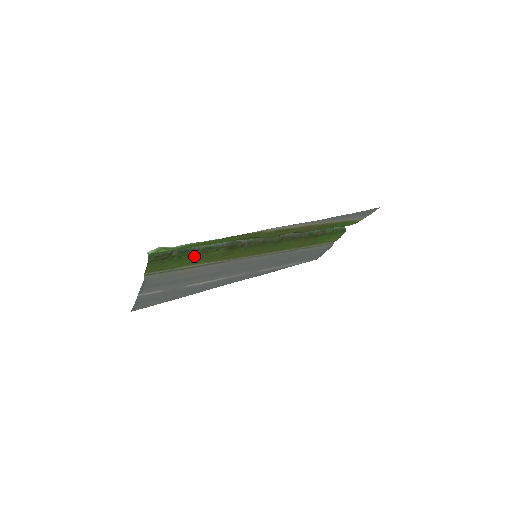
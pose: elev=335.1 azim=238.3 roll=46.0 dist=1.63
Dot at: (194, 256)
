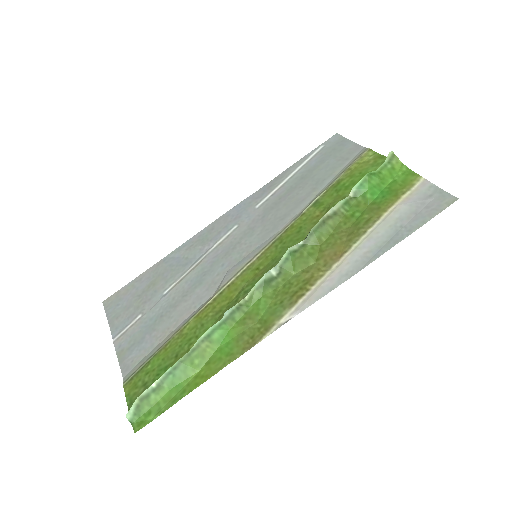
Dot at: (180, 355)
